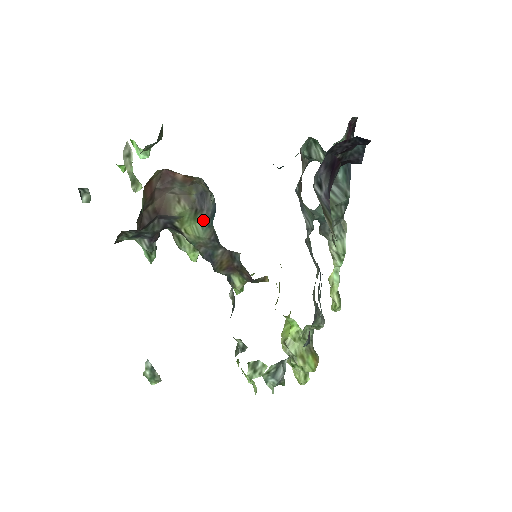
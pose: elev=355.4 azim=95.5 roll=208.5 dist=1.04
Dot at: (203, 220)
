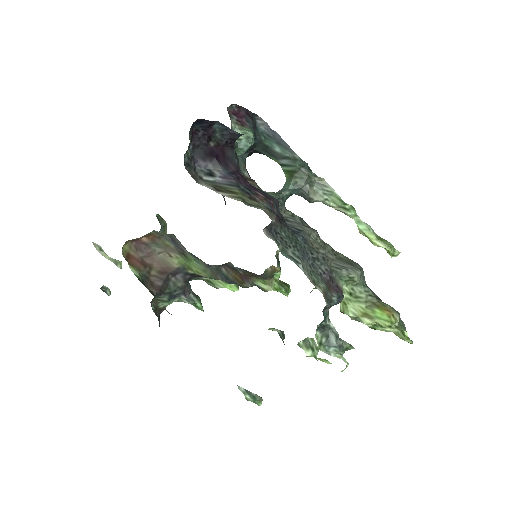
Dot at: (192, 257)
